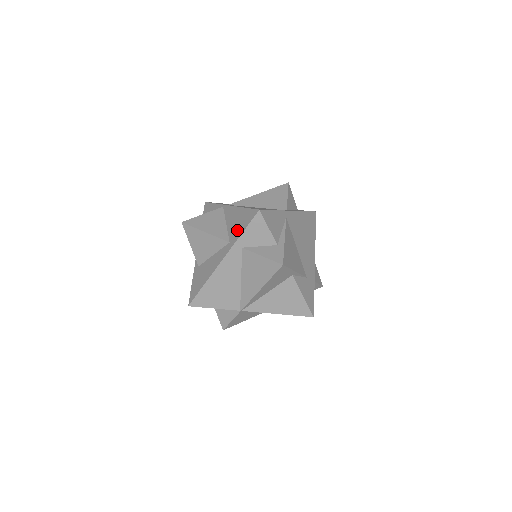
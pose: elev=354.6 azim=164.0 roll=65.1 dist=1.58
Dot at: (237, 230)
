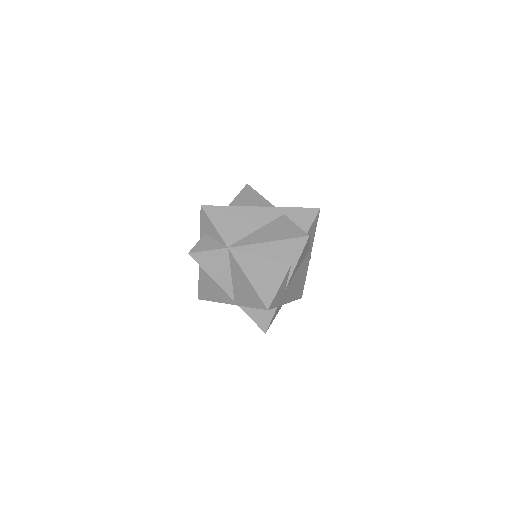
Dot at: occluded
